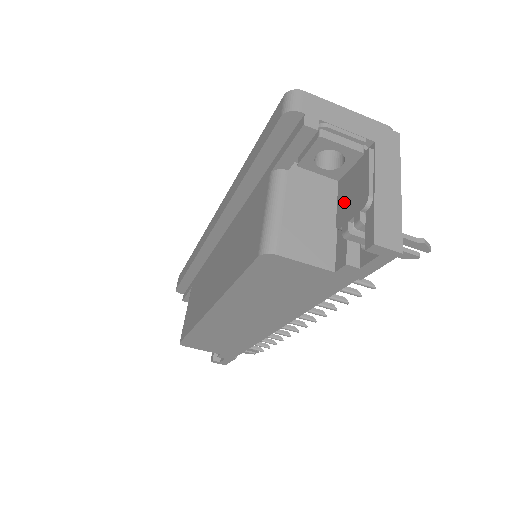
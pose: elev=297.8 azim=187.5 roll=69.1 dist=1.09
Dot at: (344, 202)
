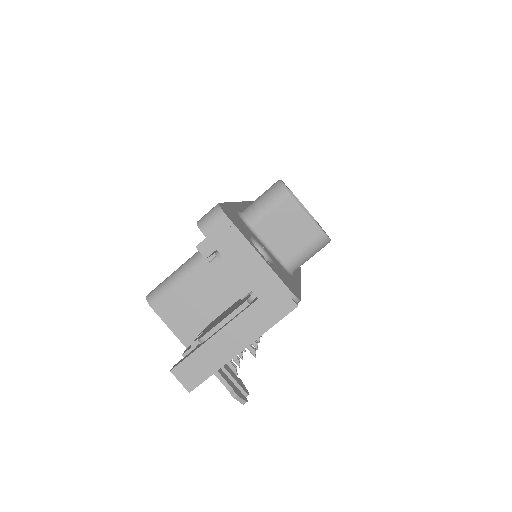
Dot at: (224, 313)
